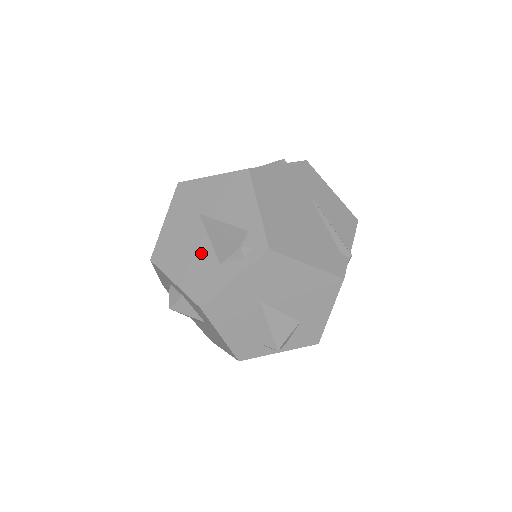
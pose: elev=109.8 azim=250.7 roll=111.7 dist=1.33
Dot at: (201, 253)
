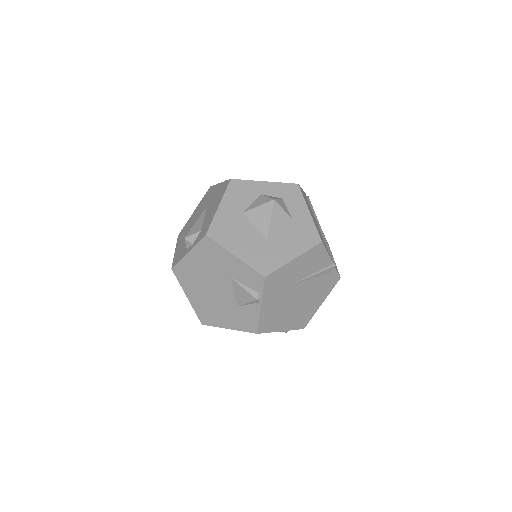
Dot at: occluded
